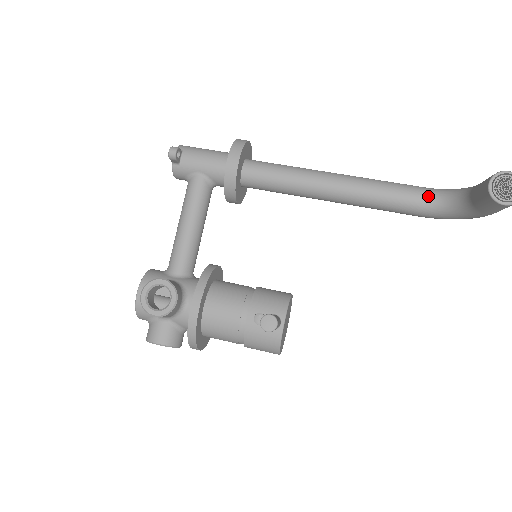
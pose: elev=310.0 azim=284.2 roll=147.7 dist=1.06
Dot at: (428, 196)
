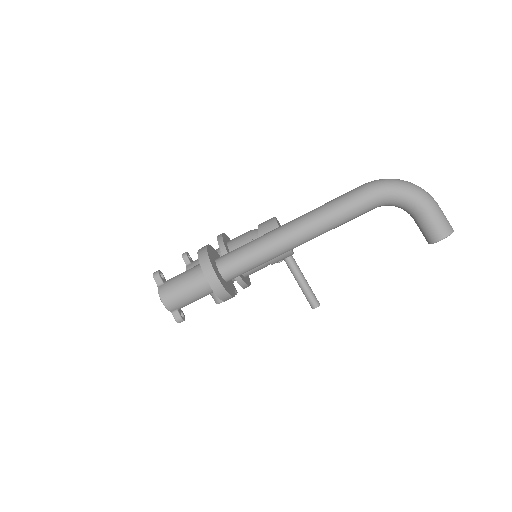
Dot at: occluded
